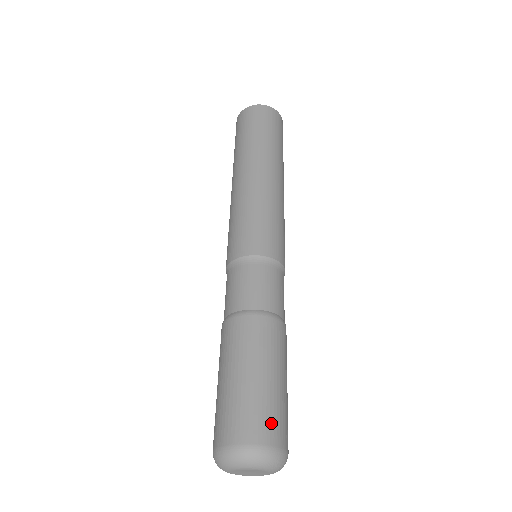
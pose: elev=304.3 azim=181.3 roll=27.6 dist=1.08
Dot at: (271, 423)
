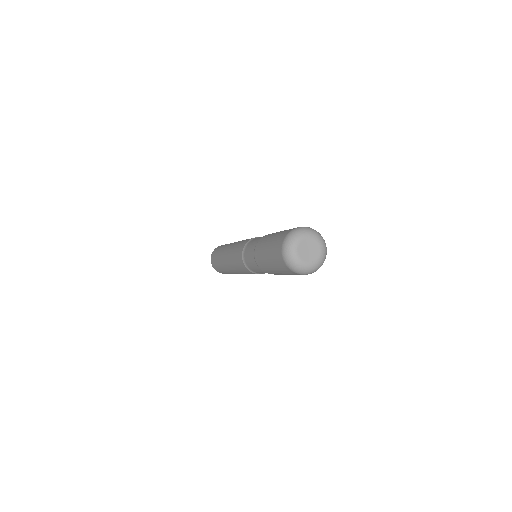
Dot at: occluded
